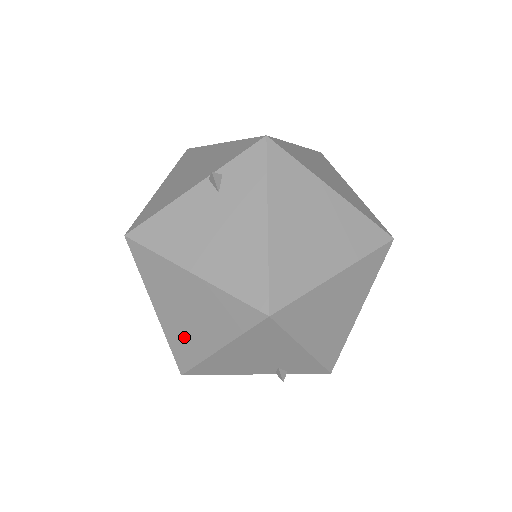
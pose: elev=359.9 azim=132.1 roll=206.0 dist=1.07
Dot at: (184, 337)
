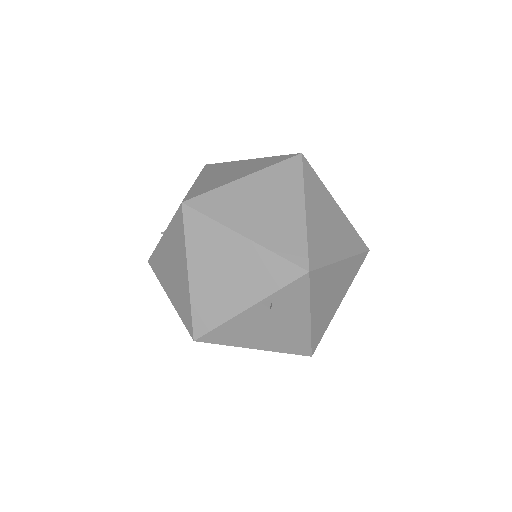
Dot at: occluded
